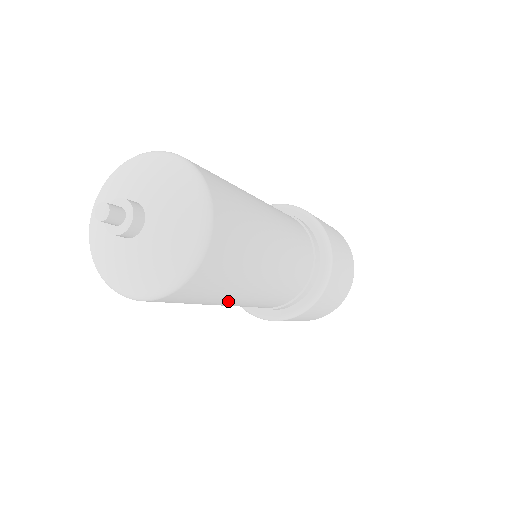
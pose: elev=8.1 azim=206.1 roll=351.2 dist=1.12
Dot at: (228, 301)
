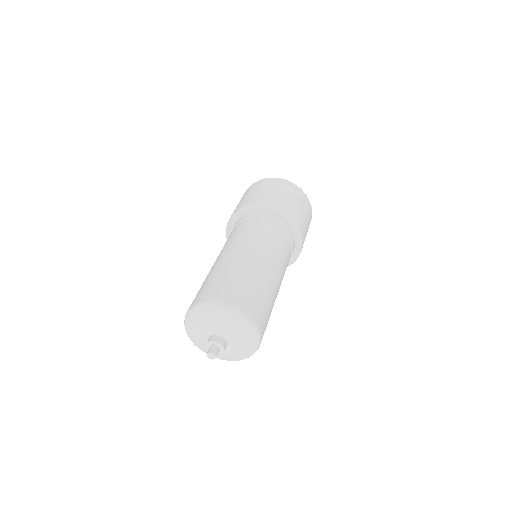
Dot at: occluded
